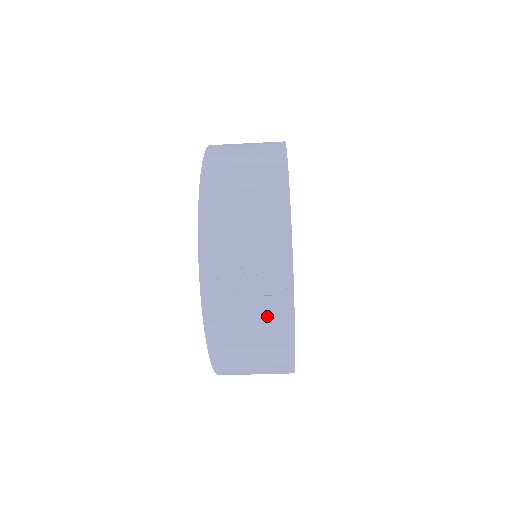
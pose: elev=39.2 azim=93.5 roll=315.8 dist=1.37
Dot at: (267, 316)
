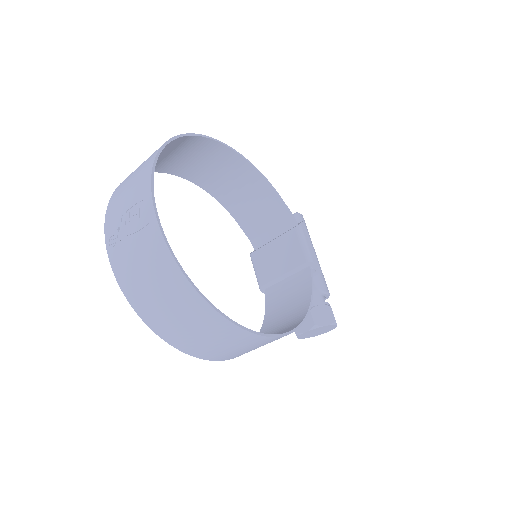
Dot at: (149, 253)
